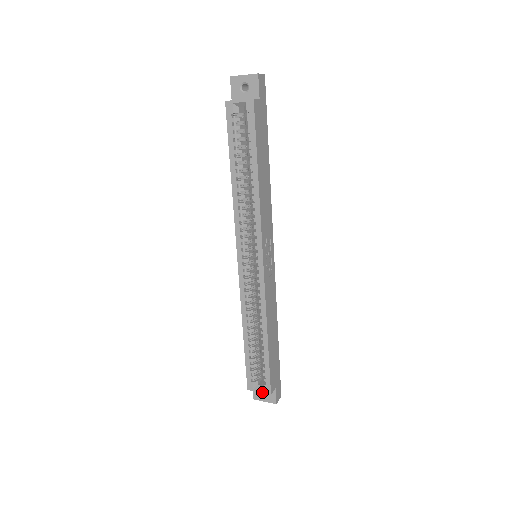
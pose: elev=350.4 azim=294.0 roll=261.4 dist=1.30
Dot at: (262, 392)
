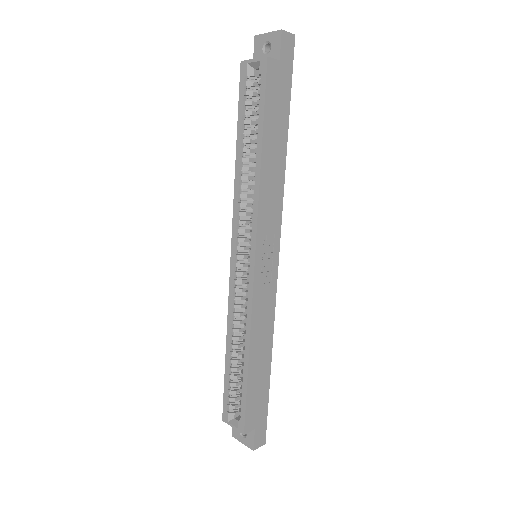
Dot at: (236, 428)
